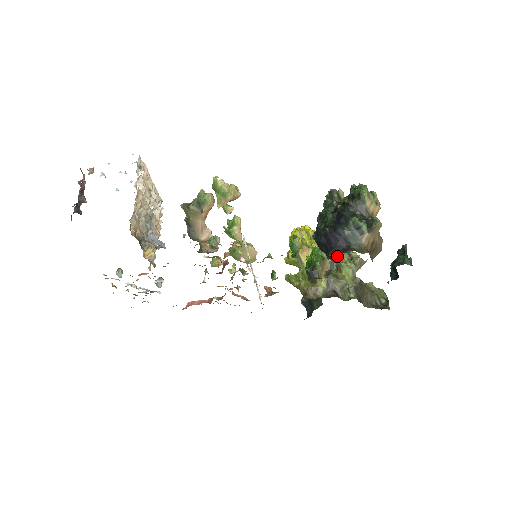
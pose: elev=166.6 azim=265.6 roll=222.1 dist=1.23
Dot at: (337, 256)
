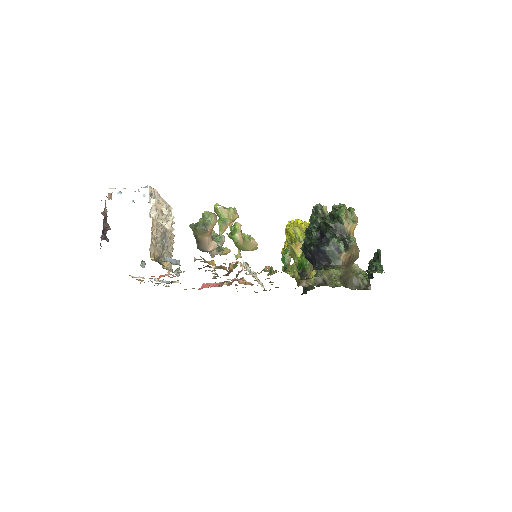
Dot at: occluded
